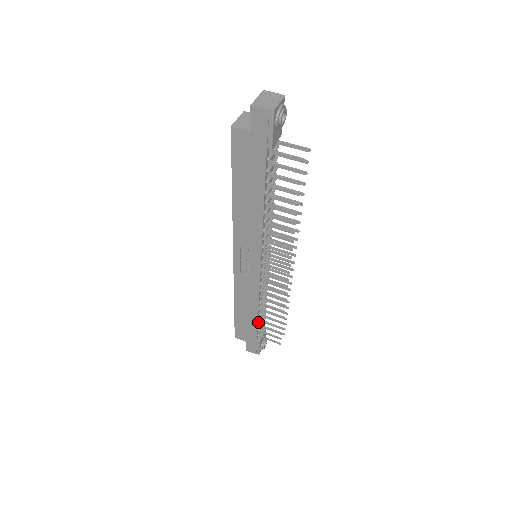
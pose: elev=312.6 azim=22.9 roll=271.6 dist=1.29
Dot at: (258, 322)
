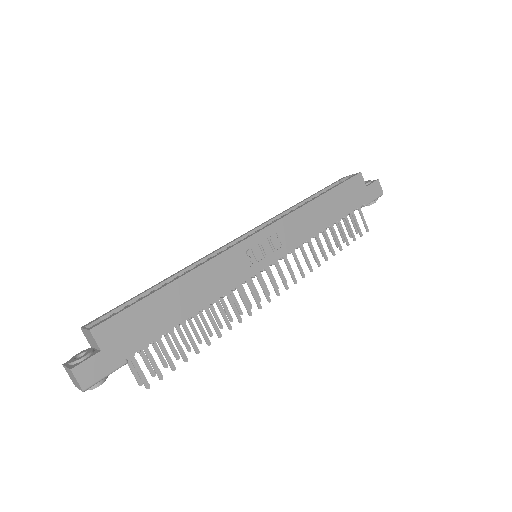
Dot at: (171, 328)
